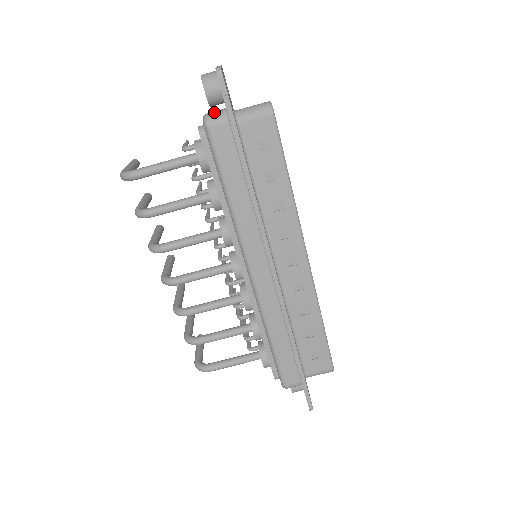
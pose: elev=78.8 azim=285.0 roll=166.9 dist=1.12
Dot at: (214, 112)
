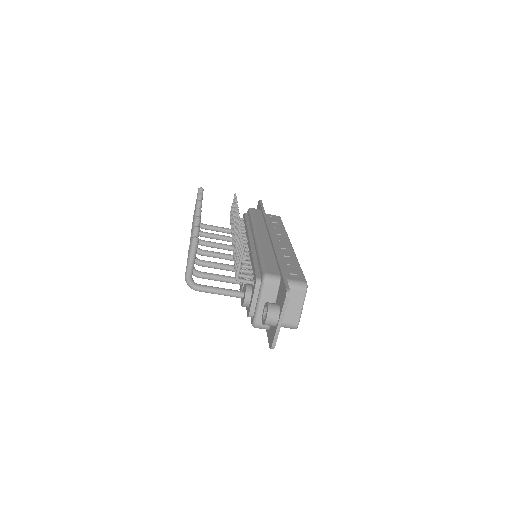
Dot at: (261, 327)
